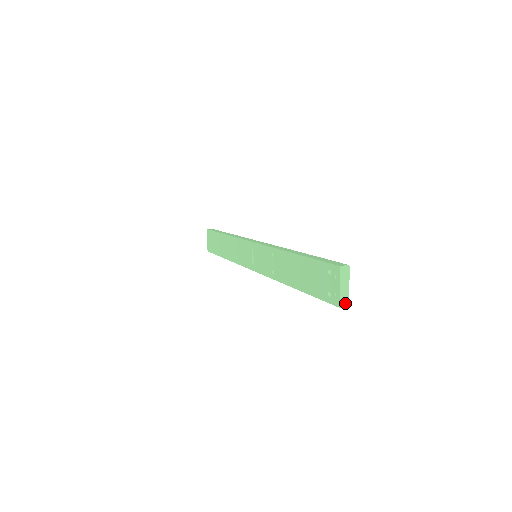
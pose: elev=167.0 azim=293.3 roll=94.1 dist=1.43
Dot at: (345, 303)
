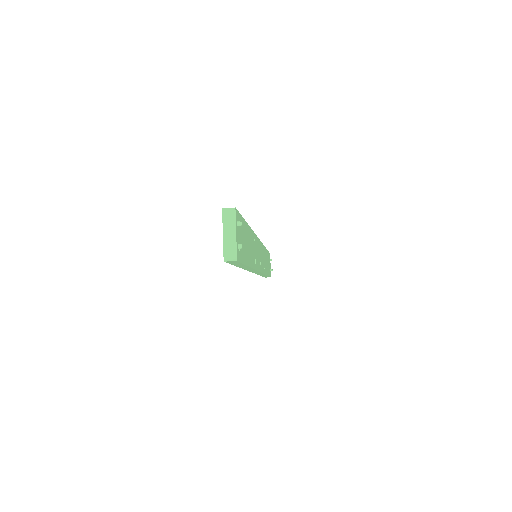
Dot at: (231, 255)
